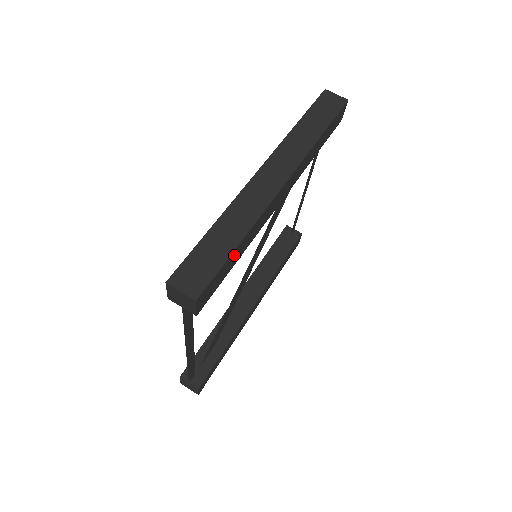
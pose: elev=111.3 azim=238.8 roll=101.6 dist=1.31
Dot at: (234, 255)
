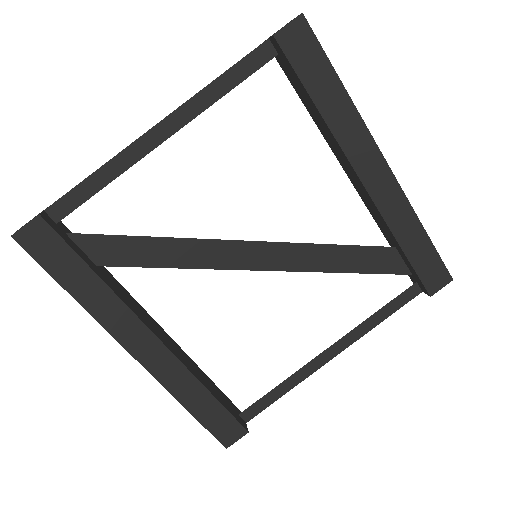
Dot at: (330, 84)
